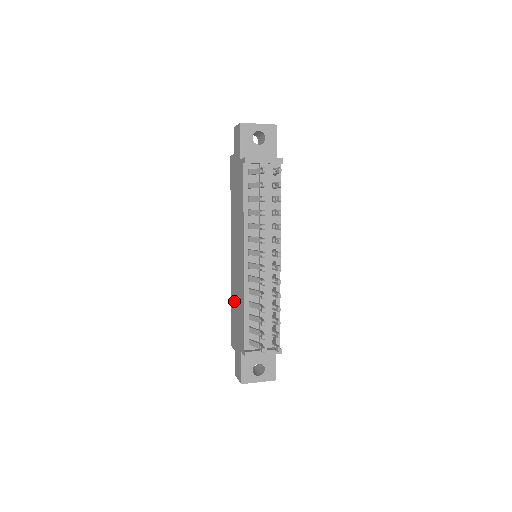
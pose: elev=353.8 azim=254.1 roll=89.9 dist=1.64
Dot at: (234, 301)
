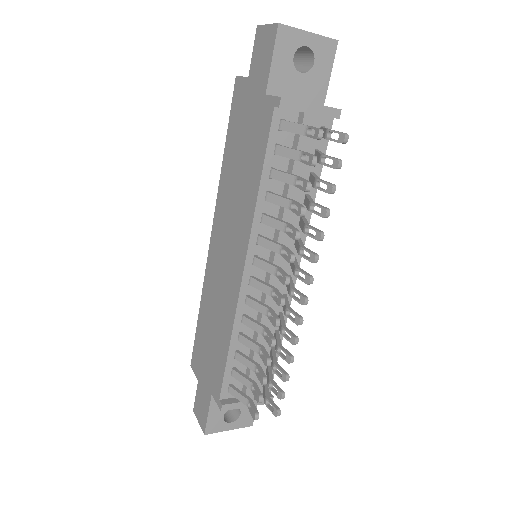
Dot at: (207, 313)
